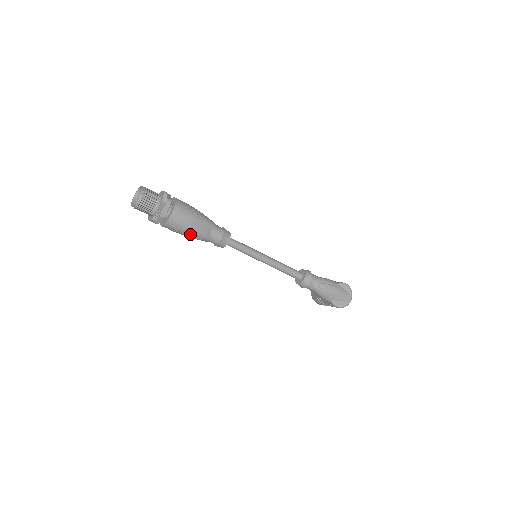
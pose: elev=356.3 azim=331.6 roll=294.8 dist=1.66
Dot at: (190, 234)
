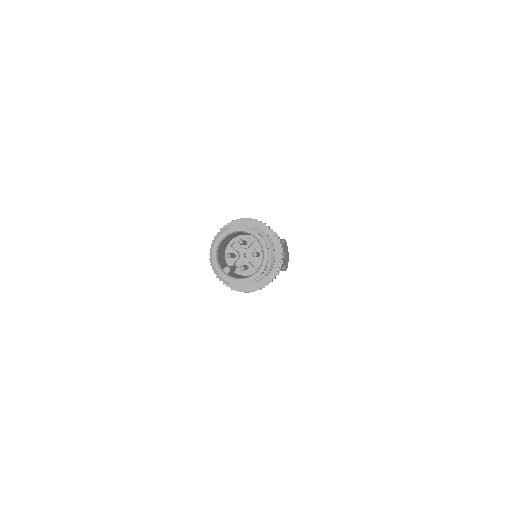
Dot at: occluded
